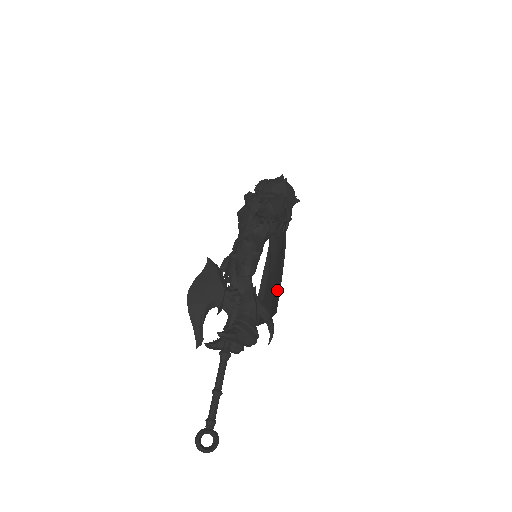
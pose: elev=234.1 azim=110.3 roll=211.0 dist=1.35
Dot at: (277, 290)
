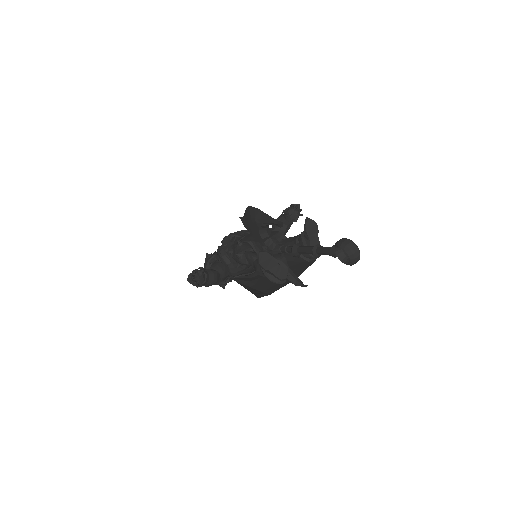
Dot at: (292, 268)
